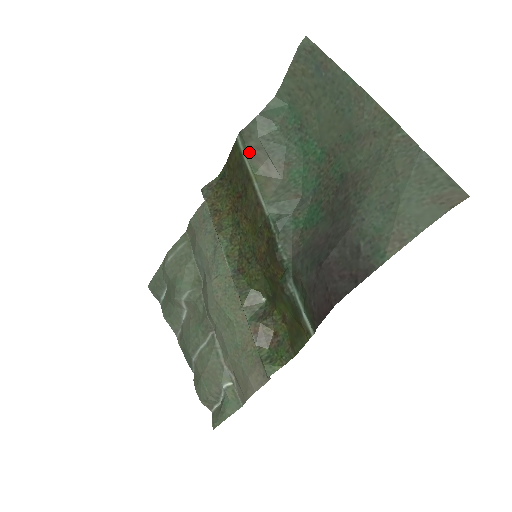
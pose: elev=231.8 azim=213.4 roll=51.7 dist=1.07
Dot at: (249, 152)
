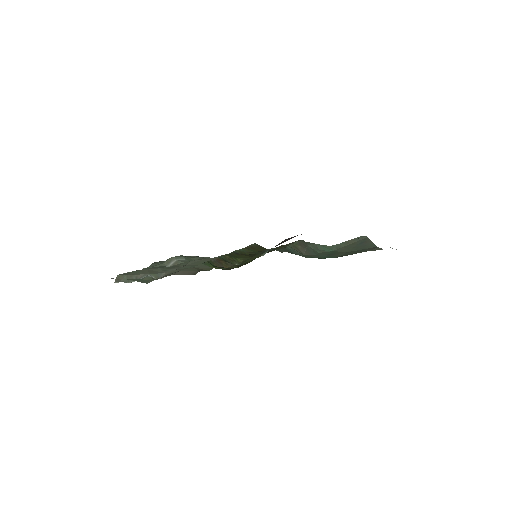
Dot at: (299, 242)
